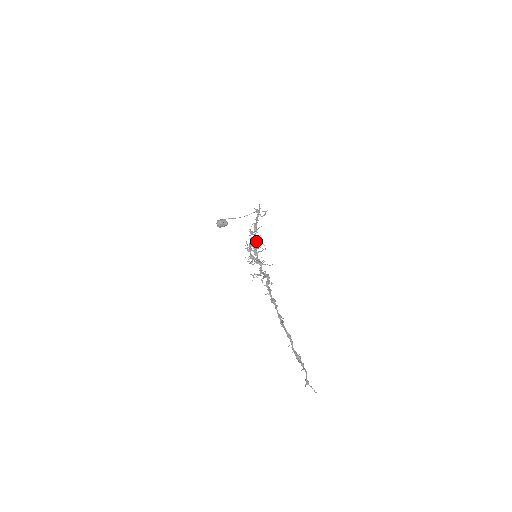
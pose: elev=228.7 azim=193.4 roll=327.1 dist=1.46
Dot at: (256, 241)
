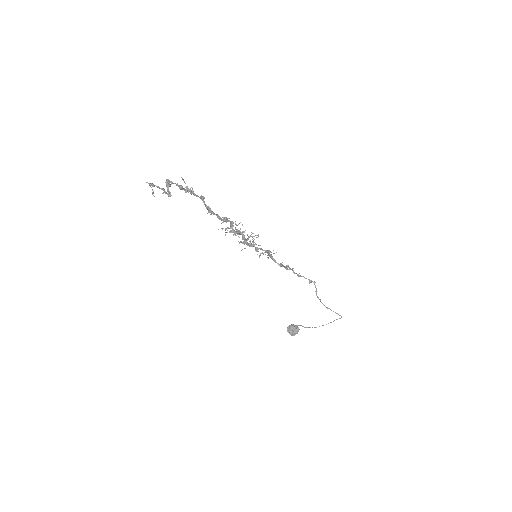
Dot at: (268, 255)
